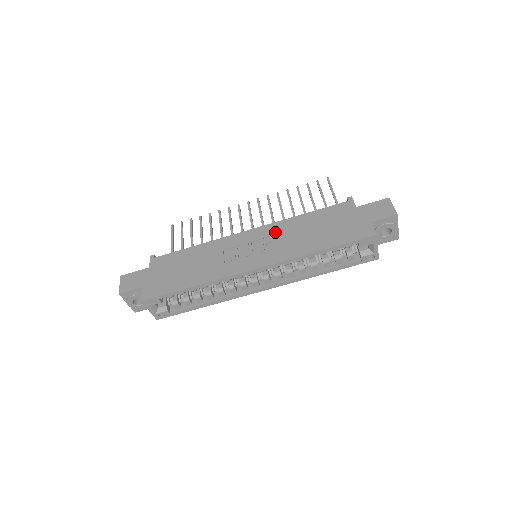
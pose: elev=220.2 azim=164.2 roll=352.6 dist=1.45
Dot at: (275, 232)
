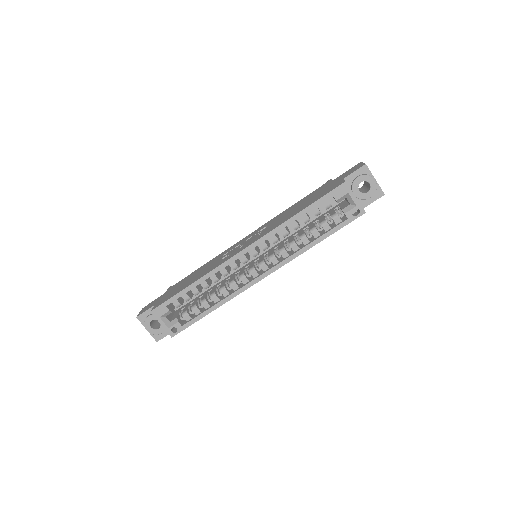
Dot at: (266, 225)
